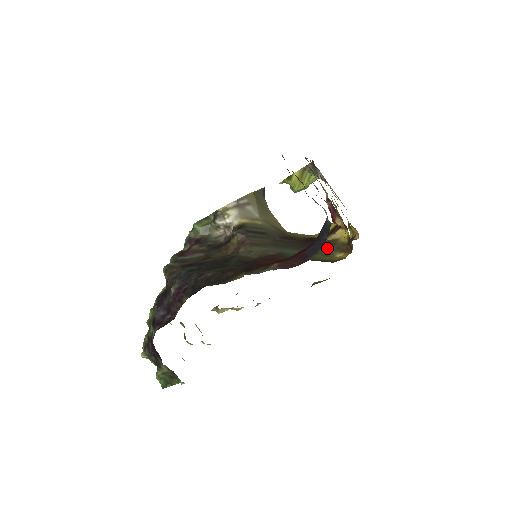
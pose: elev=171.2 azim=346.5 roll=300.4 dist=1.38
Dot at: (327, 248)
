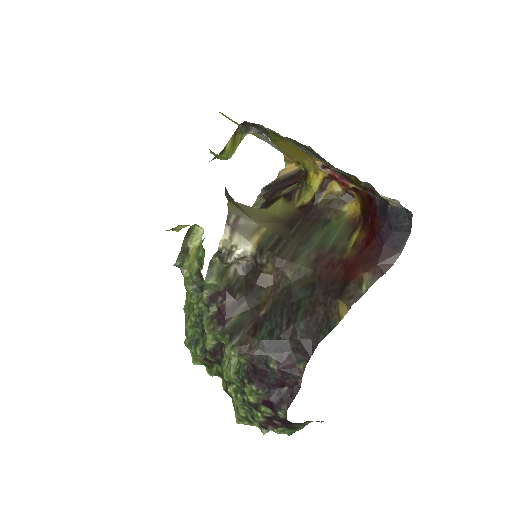
Dot at: (331, 208)
